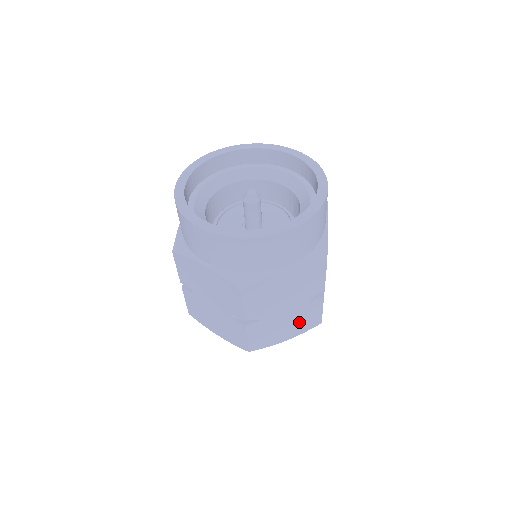
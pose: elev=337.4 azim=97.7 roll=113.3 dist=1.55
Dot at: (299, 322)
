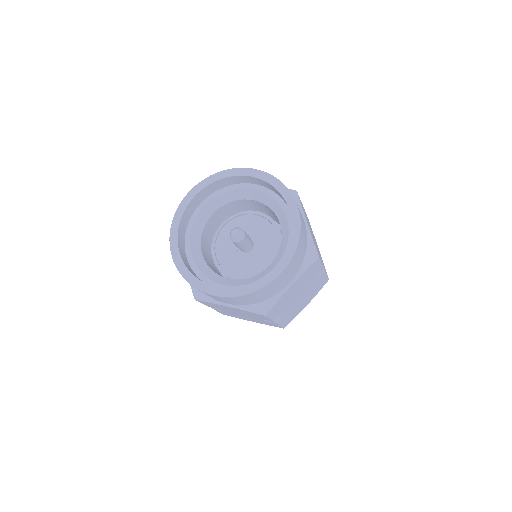
Dot at: (260, 321)
